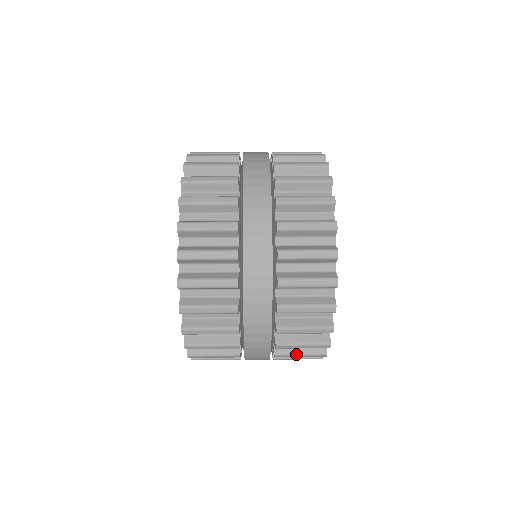
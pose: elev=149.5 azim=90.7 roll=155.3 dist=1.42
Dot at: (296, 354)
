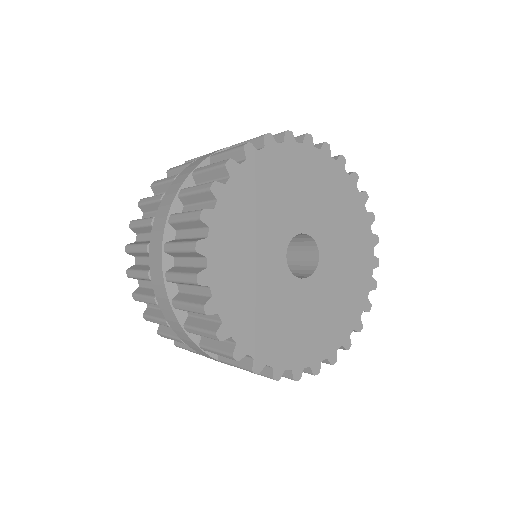
Dot at: occluded
